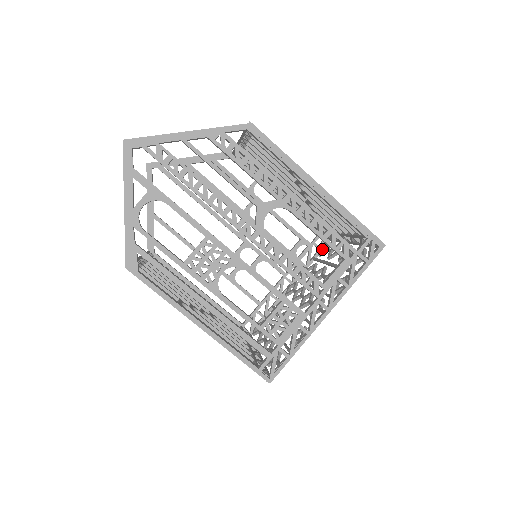
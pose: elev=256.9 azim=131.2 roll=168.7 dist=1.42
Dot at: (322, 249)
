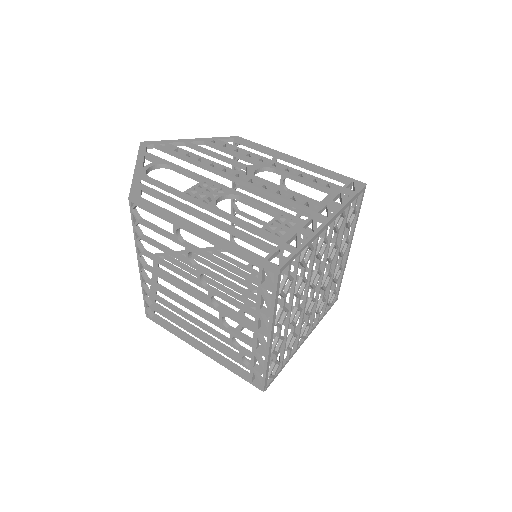
Dot at: occluded
